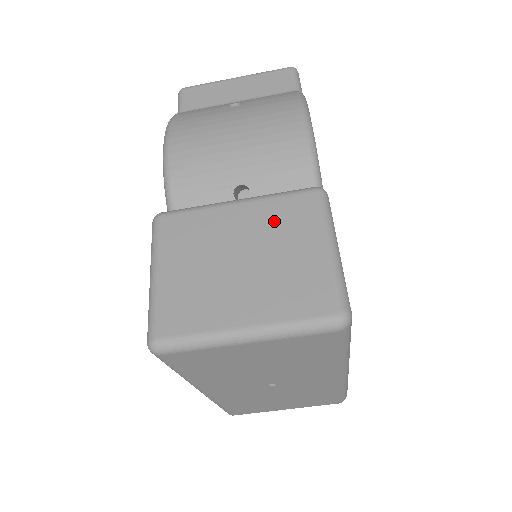
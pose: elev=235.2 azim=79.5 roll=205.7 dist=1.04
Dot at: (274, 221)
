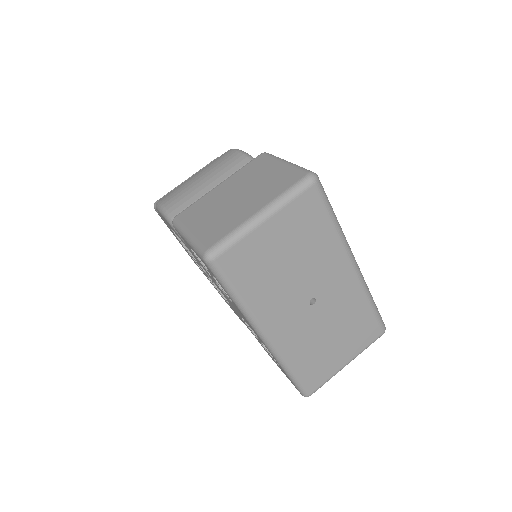
Dot at: (246, 175)
